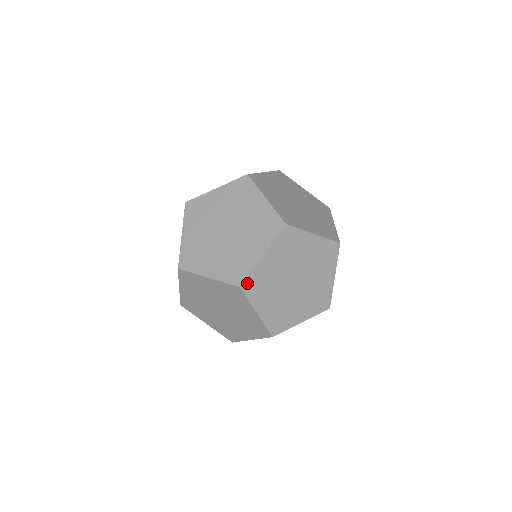
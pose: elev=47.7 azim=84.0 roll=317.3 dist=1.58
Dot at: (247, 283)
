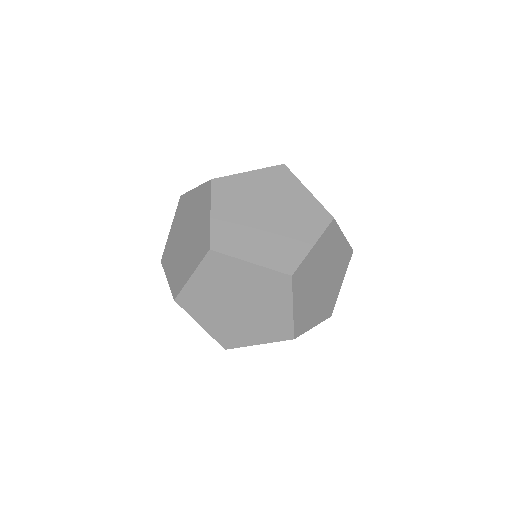
Dot at: (297, 273)
